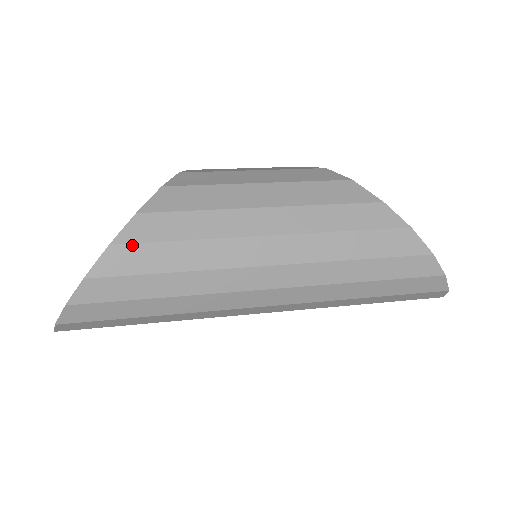
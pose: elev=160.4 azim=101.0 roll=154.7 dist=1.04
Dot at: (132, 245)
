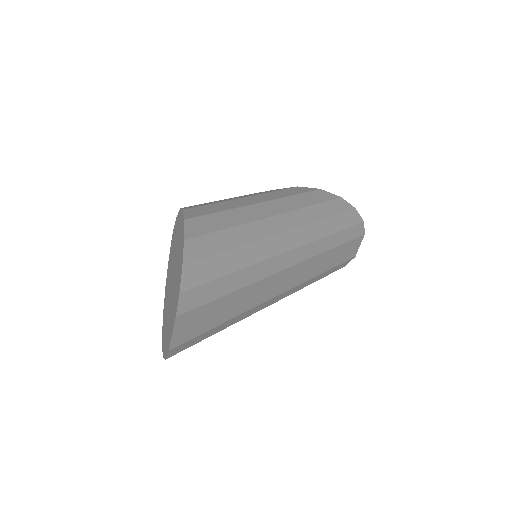
Dot at: (198, 218)
